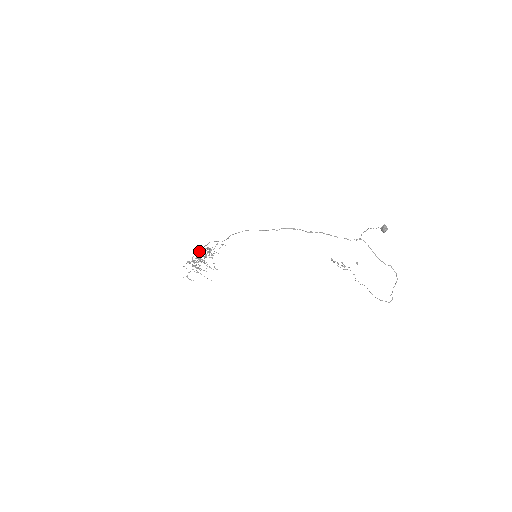
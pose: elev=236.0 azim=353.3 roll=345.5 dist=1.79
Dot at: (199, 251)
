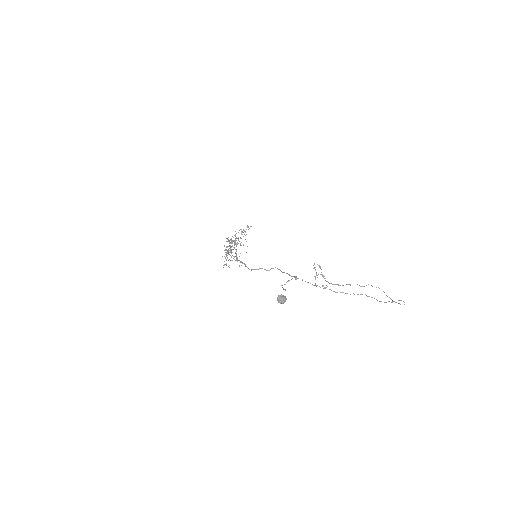
Dot at: (226, 241)
